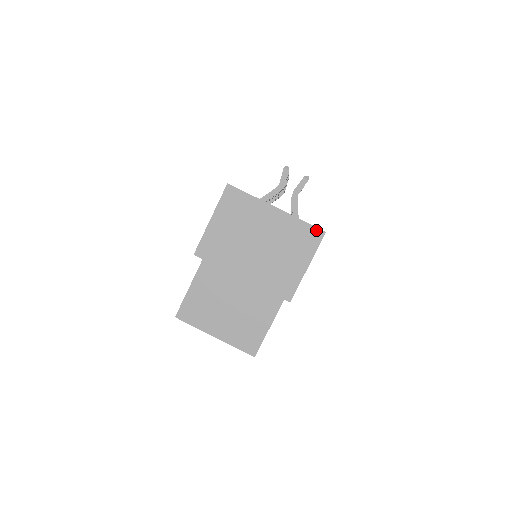
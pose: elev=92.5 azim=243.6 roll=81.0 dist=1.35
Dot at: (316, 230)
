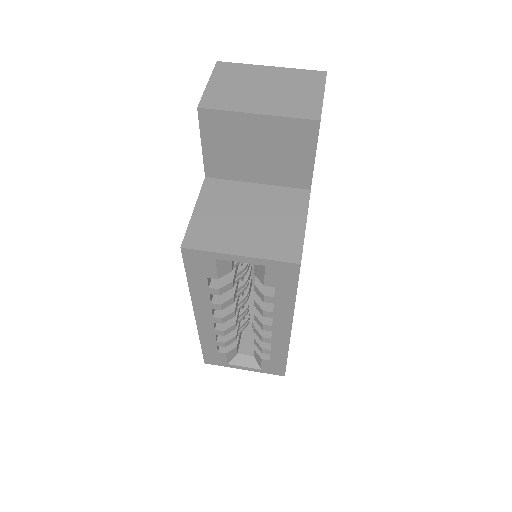
Dot at: (317, 72)
